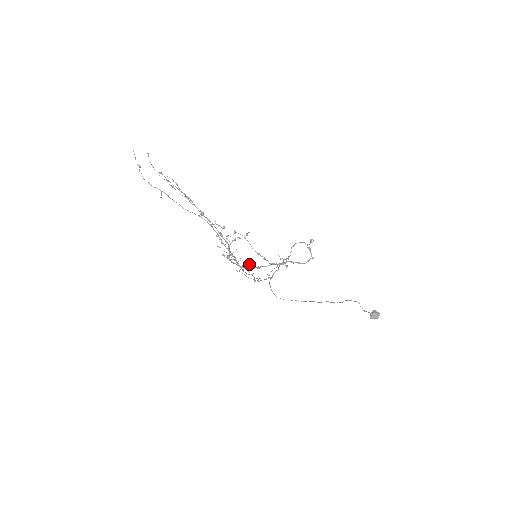
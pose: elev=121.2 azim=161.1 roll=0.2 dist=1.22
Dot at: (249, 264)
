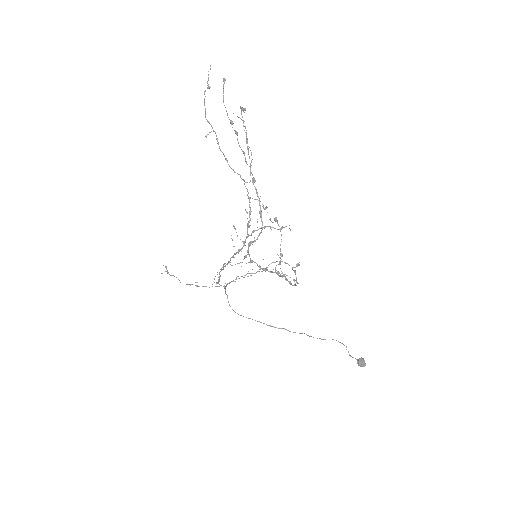
Dot at: occluded
